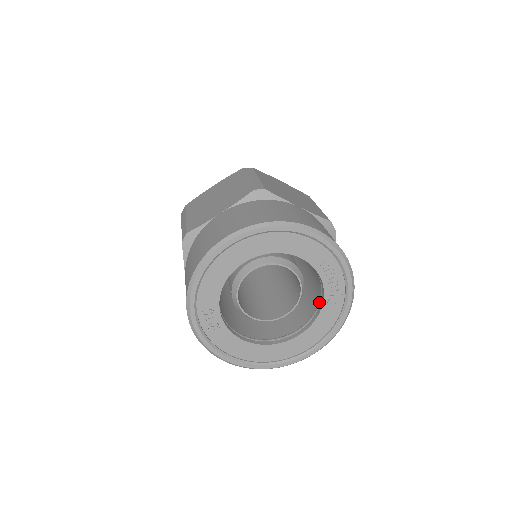
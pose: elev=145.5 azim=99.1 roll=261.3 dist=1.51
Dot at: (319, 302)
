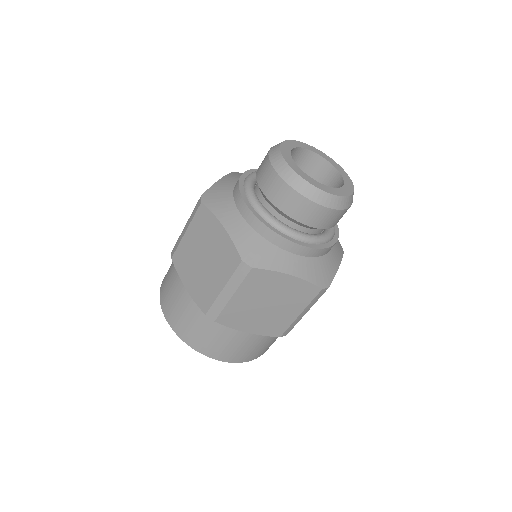
Dot at: occluded
